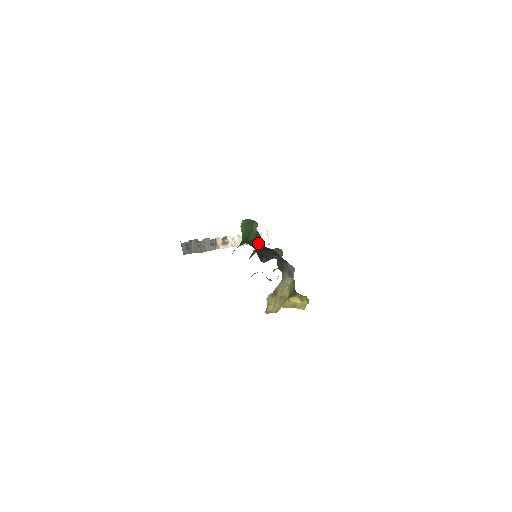
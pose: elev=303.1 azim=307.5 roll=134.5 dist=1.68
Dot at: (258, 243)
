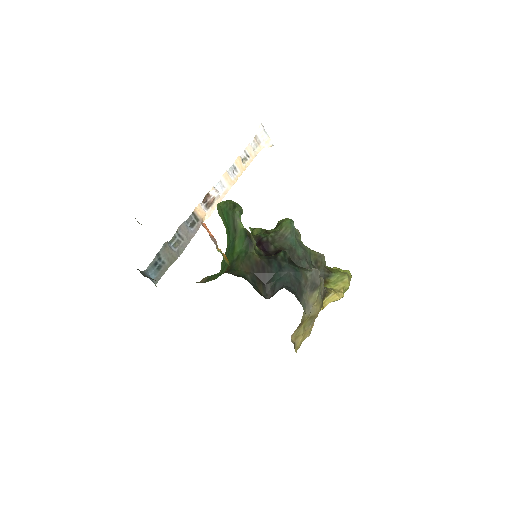
Dot at: (251, 257)
